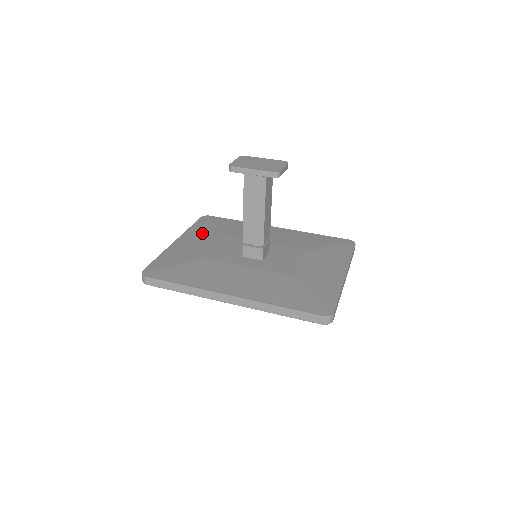
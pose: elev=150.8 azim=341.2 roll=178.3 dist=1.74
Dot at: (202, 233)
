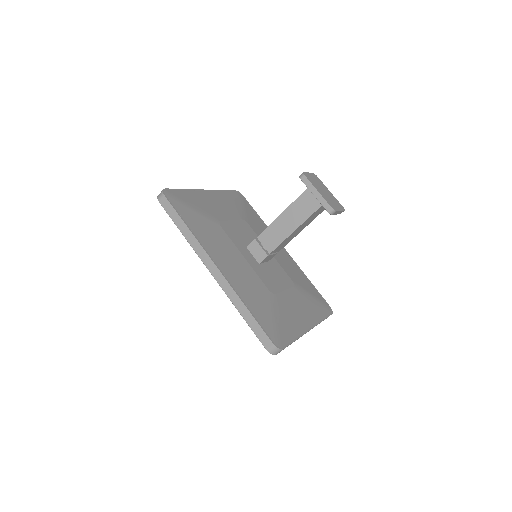
Dot at: (229, 203)
